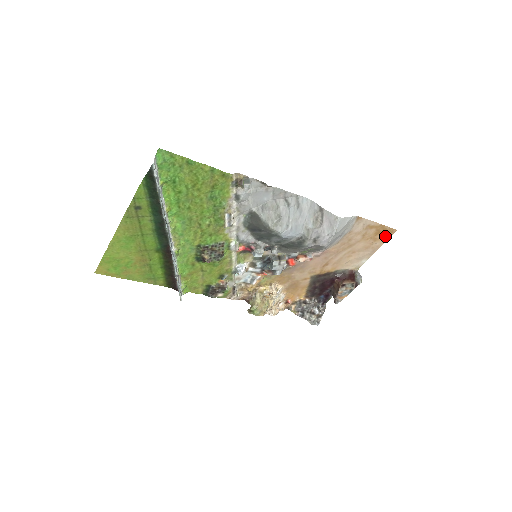
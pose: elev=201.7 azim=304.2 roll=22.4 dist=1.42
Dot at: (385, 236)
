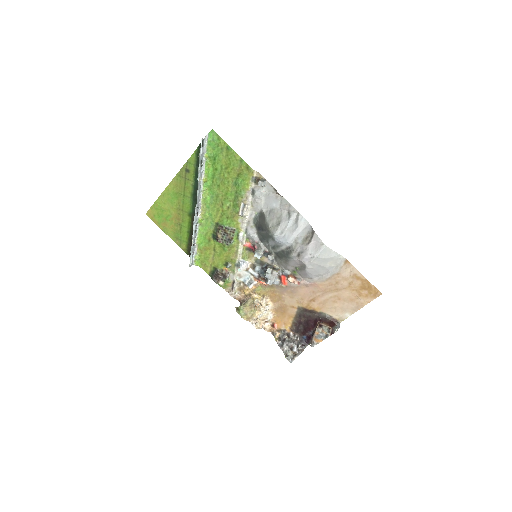
Dot at: (370, 295)
